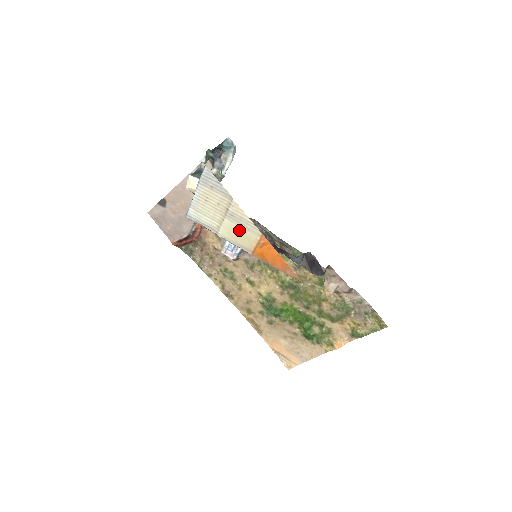
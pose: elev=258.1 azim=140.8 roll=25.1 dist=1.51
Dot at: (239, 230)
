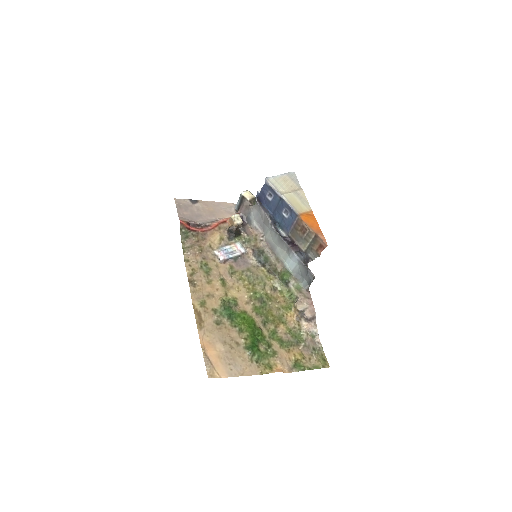
Dot at: (298, 201)
